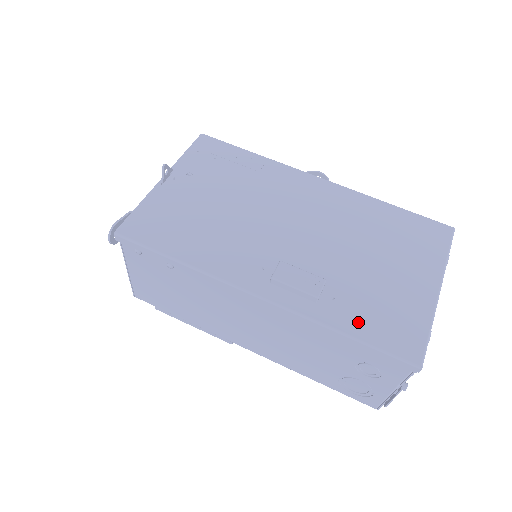
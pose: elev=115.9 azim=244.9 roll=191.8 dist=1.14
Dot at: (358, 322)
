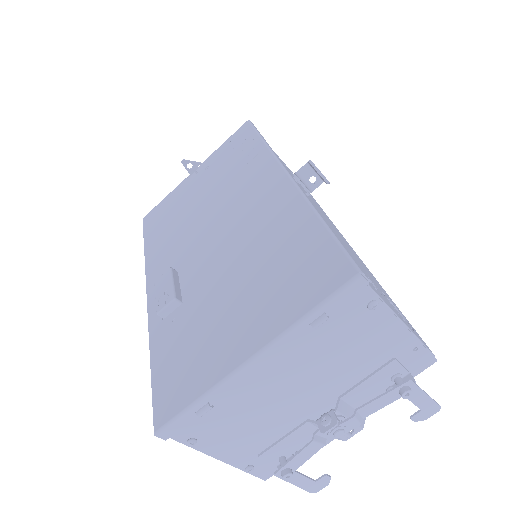
Dot at: (164, 354)
